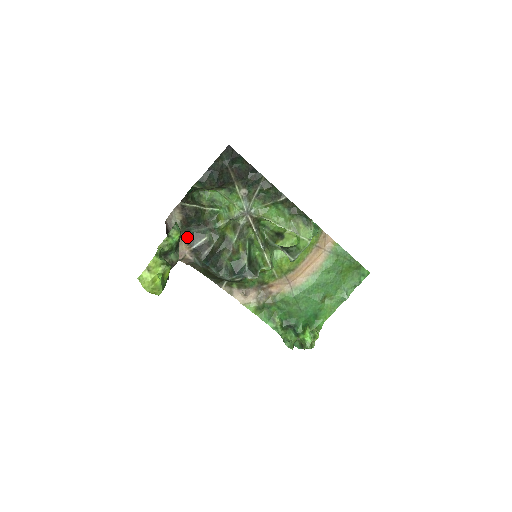
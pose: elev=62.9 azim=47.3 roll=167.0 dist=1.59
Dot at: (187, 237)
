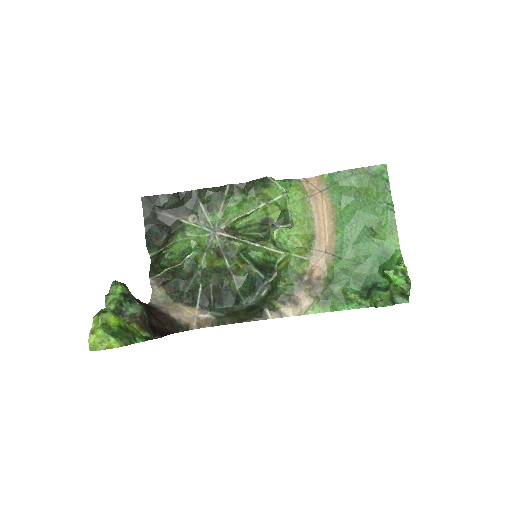
Dot at: (184, 301)
